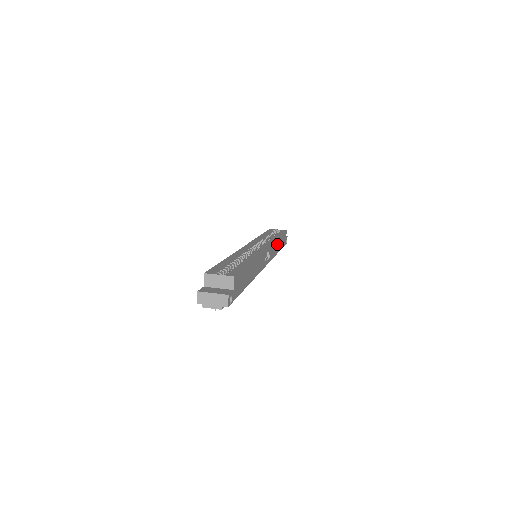
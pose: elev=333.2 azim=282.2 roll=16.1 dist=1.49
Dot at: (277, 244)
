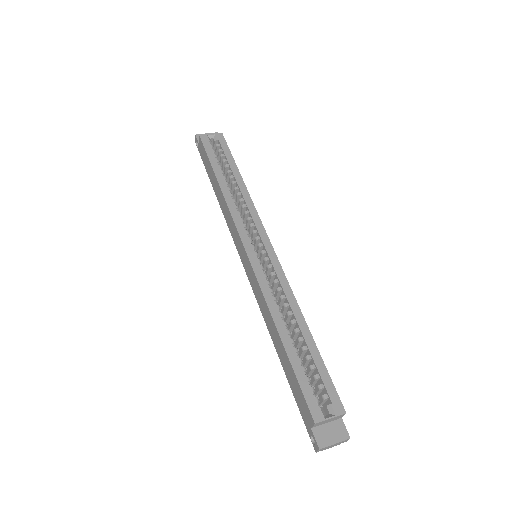
Dot at: occluded
